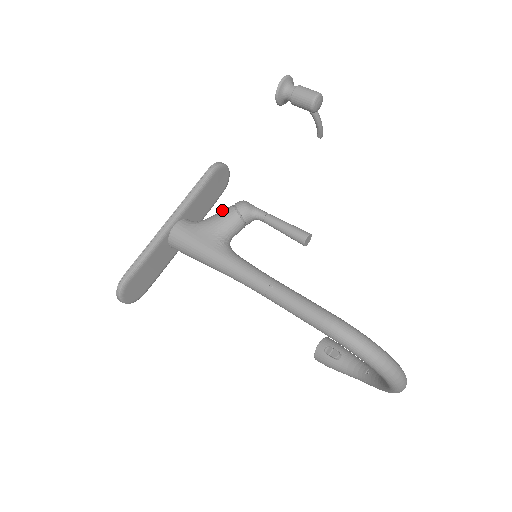
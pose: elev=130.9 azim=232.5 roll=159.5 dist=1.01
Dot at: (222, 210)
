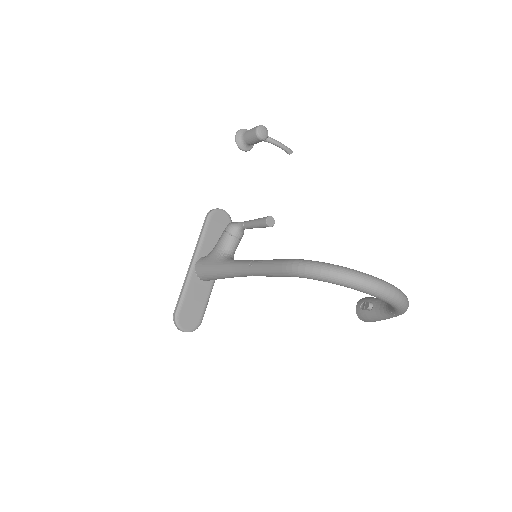
Dot at: occluded
